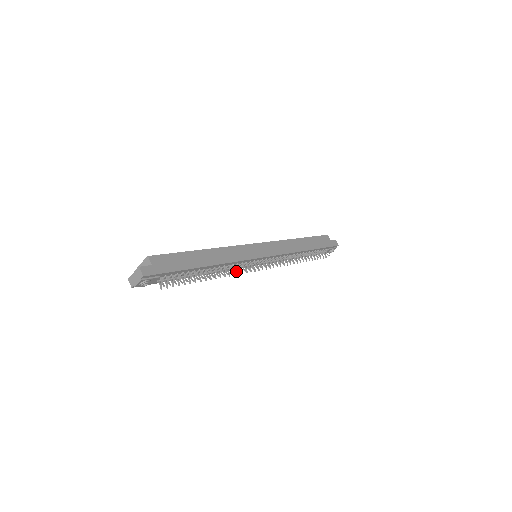
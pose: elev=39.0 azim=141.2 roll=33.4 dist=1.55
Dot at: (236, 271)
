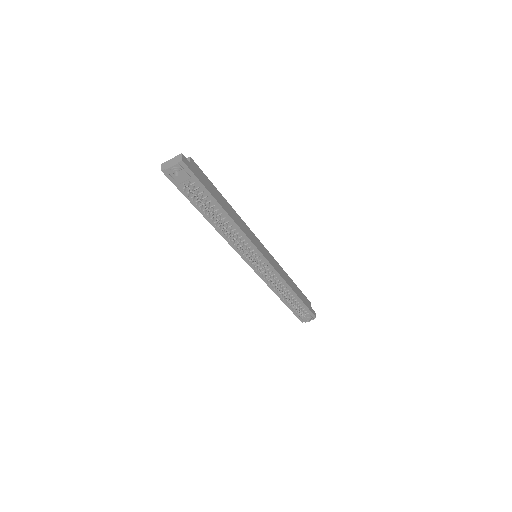
Dot at: occluded
